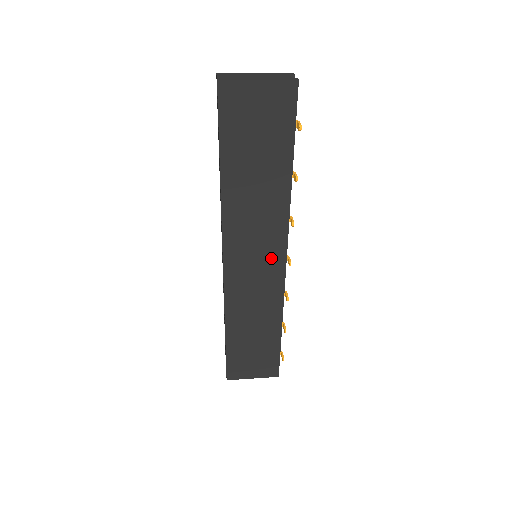
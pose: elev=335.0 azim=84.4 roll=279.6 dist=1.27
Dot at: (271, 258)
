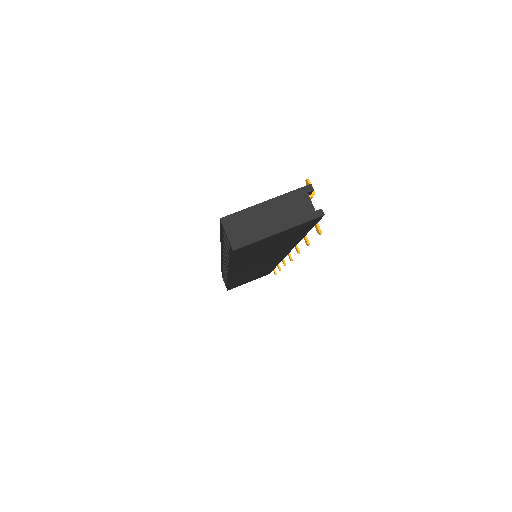
Dot at: (273, 260)
